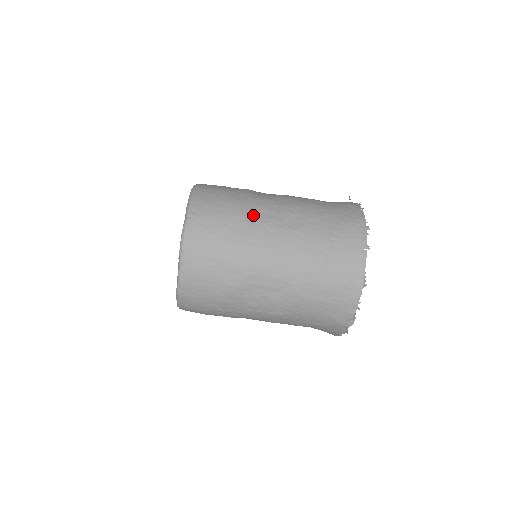
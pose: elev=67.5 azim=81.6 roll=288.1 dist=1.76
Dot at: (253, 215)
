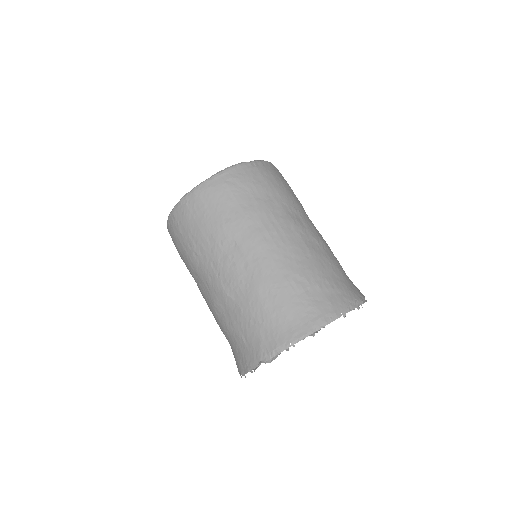
Dot at: (292, 210)
